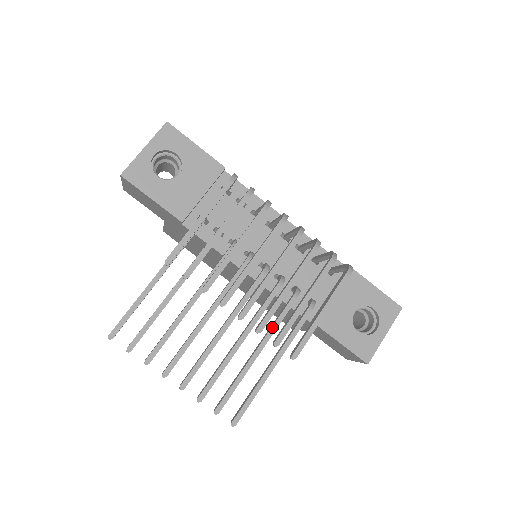
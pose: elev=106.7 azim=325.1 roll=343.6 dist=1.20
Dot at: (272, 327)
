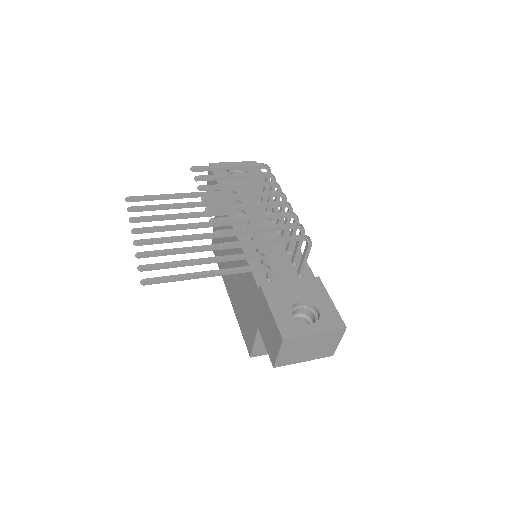
Dot at: (226, 256)
